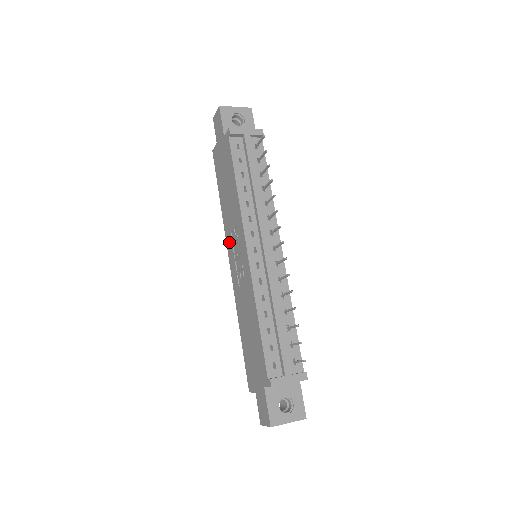
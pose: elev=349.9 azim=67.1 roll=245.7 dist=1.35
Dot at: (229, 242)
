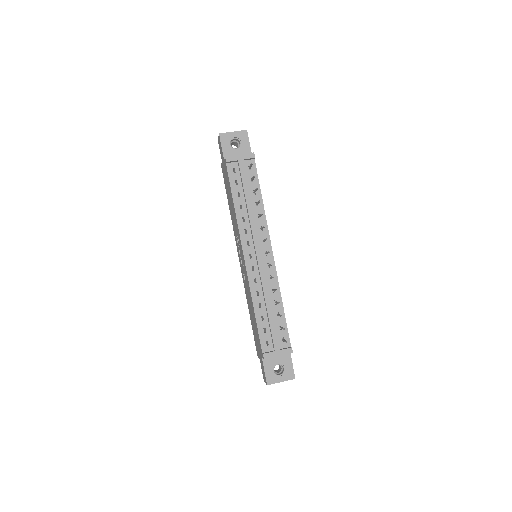
Dot at: (237, 244)
